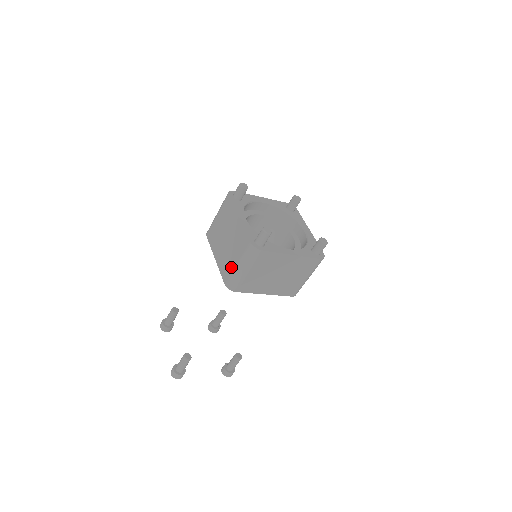
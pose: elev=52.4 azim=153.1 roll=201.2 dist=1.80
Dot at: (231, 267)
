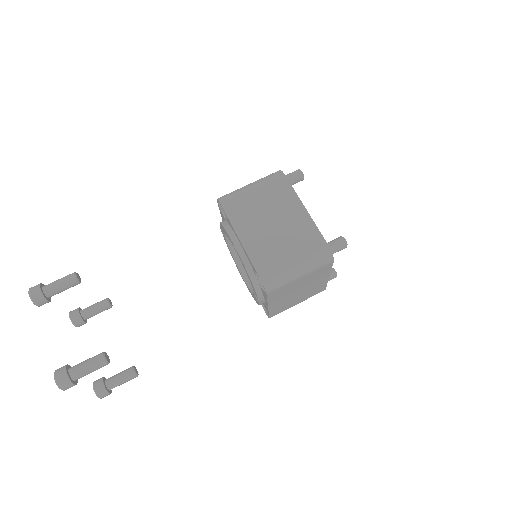
Dot at: occluded
